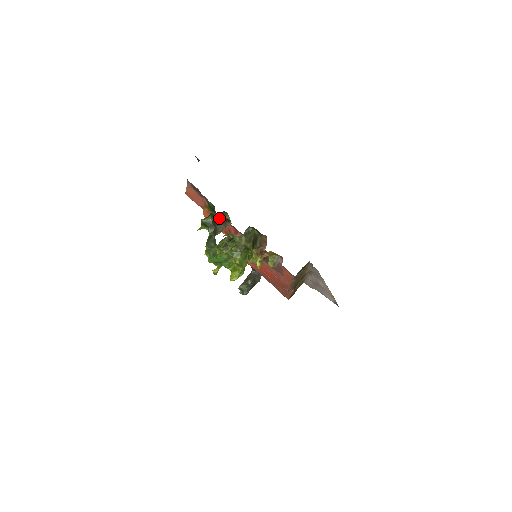
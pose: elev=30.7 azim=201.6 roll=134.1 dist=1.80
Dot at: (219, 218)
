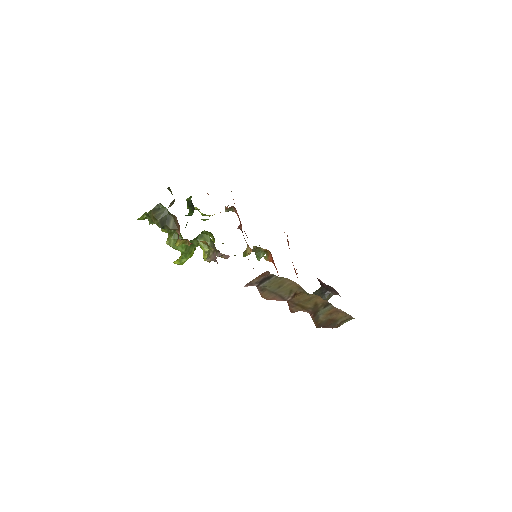
Dot at: occluded
